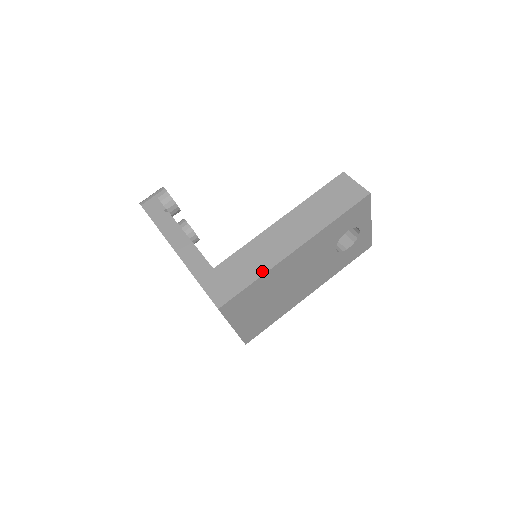
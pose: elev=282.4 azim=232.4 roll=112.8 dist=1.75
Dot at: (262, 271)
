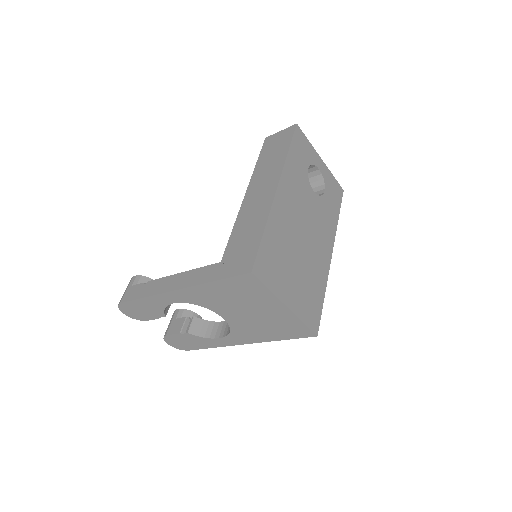
Dot at: (263, 221)
